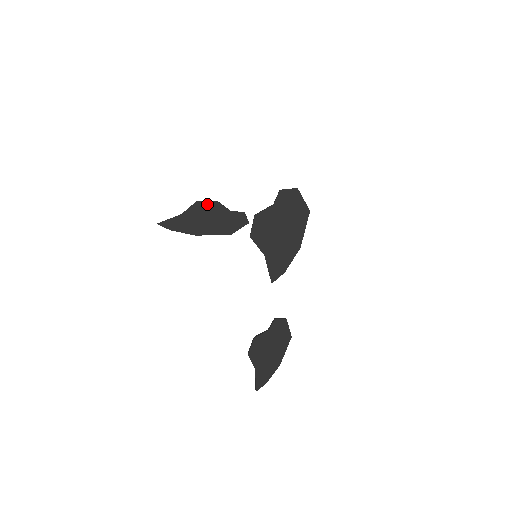
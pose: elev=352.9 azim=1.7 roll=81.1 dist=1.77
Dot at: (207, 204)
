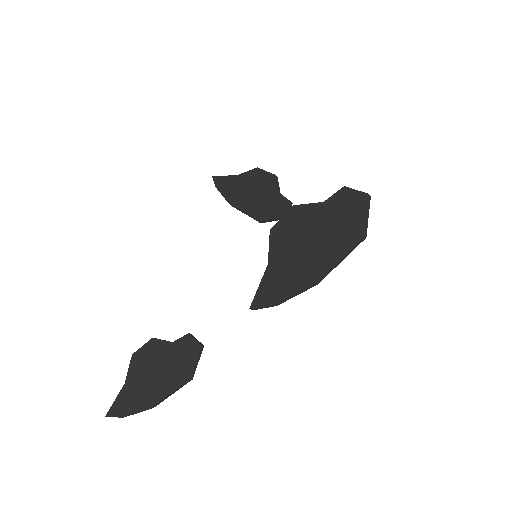
Dot at: (264, 174)
